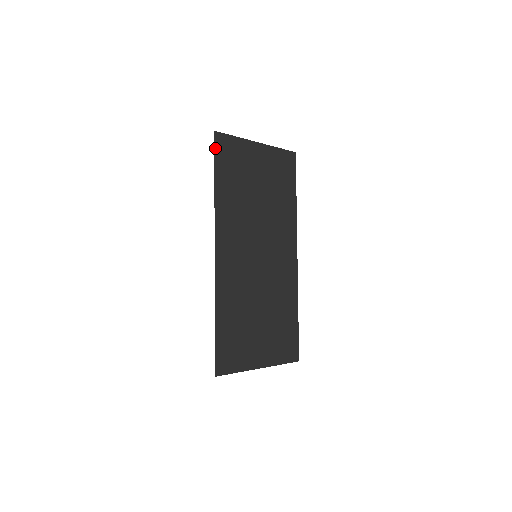
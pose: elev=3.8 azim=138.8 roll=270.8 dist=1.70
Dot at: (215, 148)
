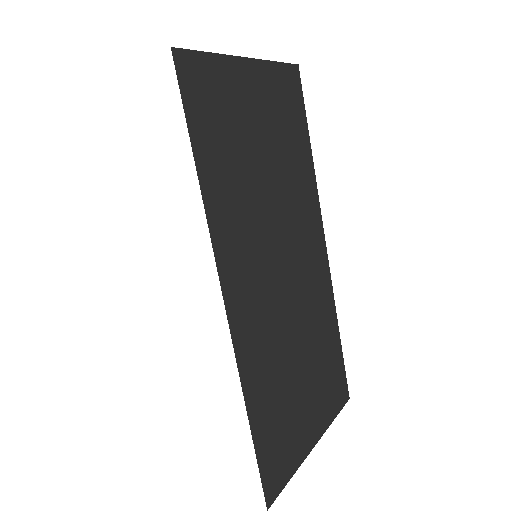
Dot at: (181, 88)
